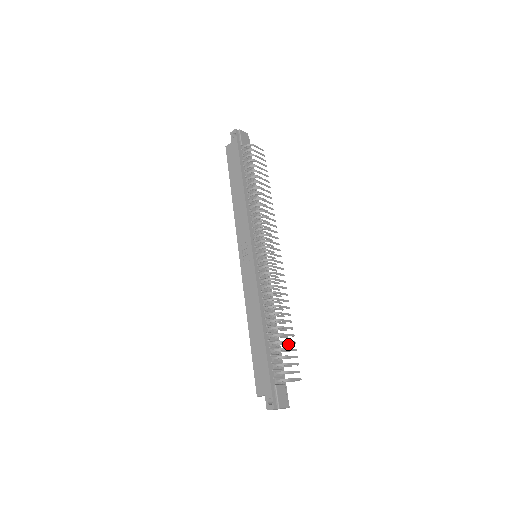
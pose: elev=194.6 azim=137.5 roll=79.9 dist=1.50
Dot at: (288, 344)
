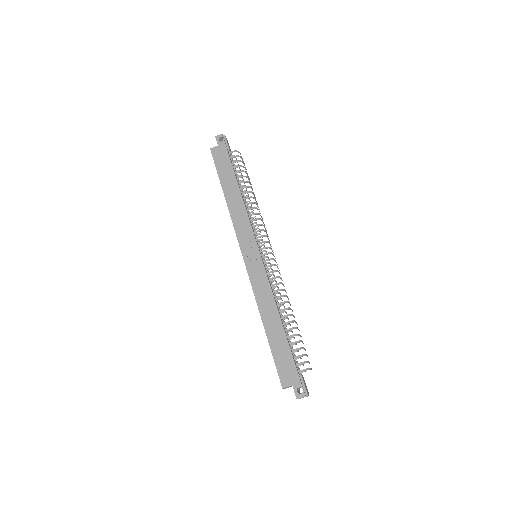
Dot at: occluded
